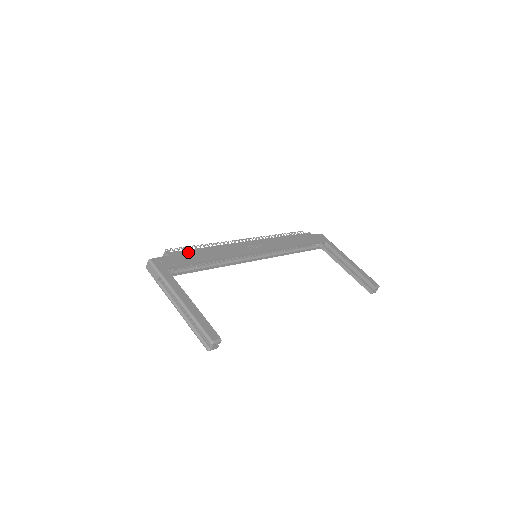
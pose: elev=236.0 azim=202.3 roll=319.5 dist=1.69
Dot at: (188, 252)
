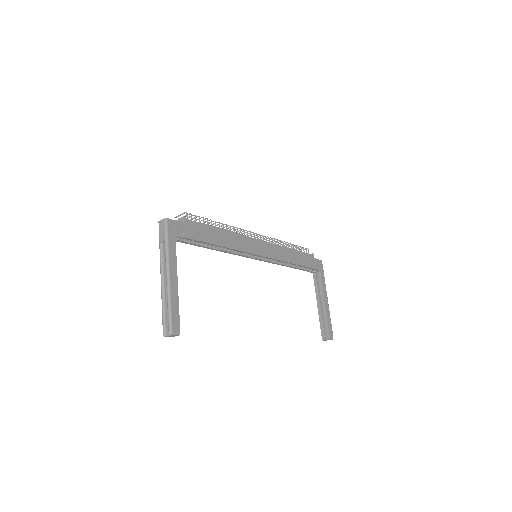
Dot at: (203, 227)
